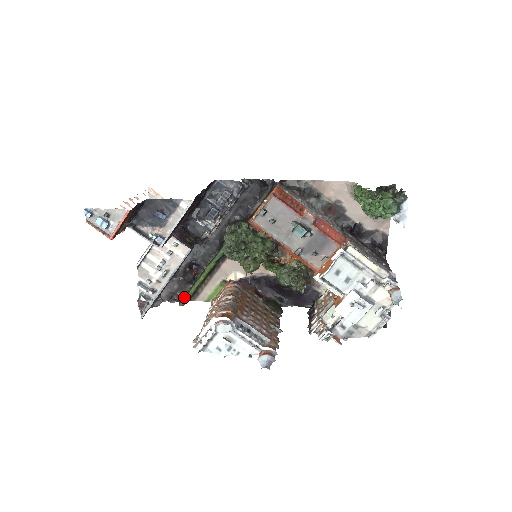
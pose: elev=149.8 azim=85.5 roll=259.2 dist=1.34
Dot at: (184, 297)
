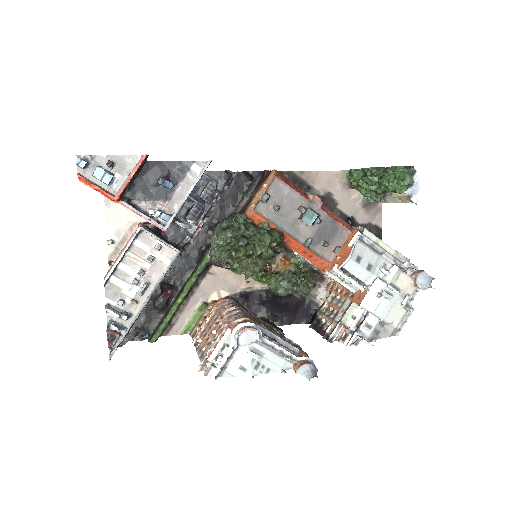
Dot at: (156, 329)
